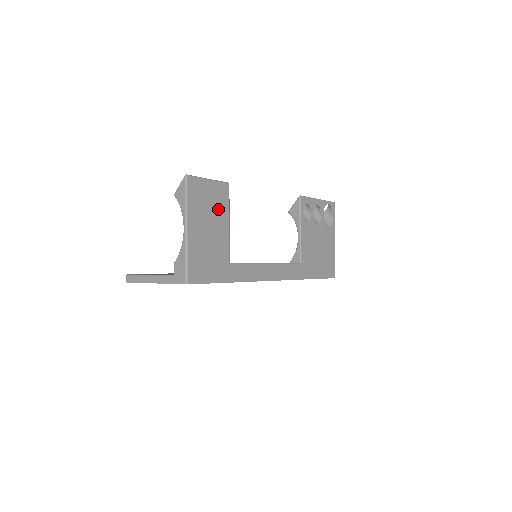
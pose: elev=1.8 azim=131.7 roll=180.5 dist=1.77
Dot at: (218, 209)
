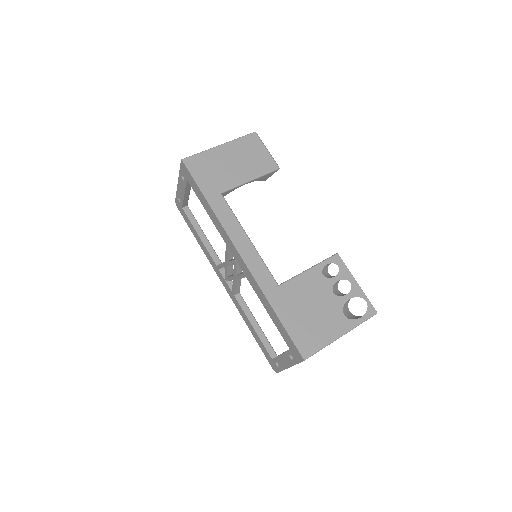
Dot at: (253, 165)
